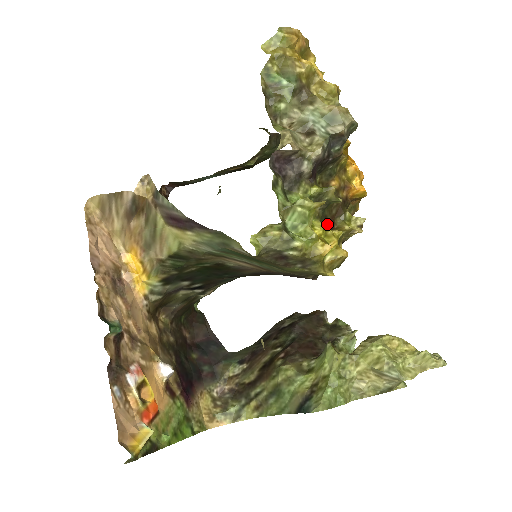
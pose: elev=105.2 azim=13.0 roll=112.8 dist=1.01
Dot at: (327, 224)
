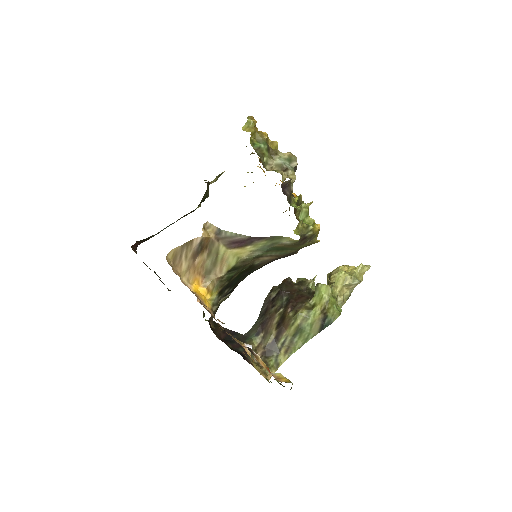
Dot at: (296, 218)
